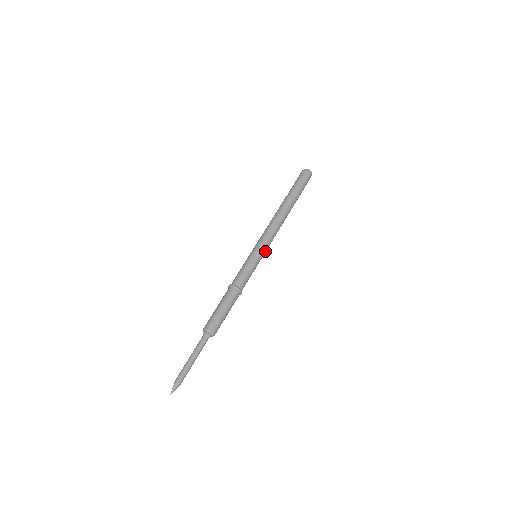
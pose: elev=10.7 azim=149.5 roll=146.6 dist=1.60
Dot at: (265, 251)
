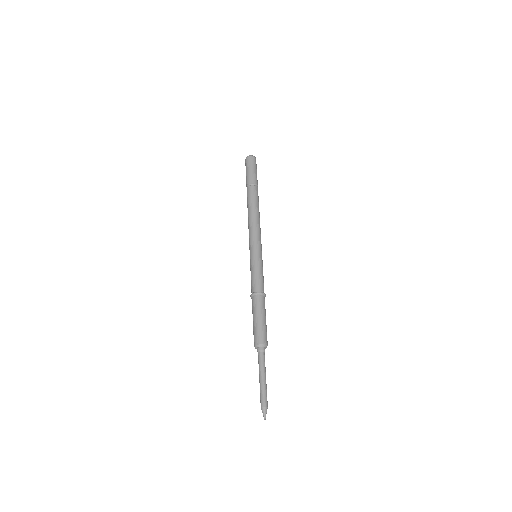
Dot at: (259, 246)
